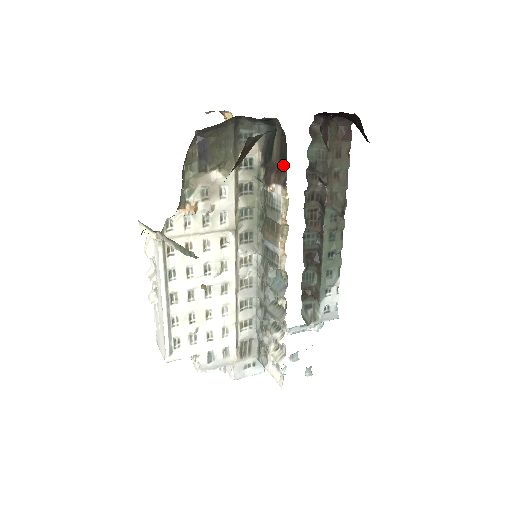
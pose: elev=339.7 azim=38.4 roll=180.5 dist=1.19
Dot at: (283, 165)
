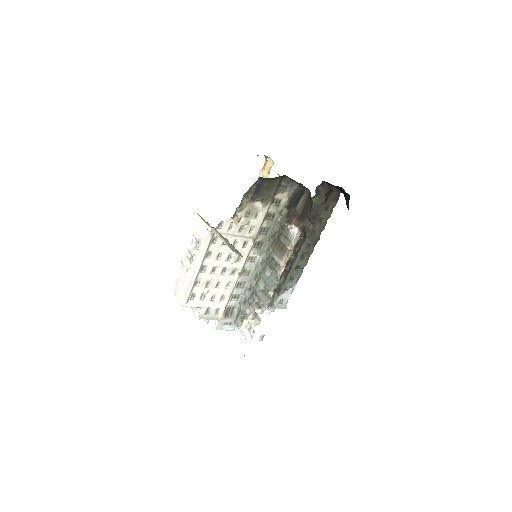
Dot at: (304, 217)
